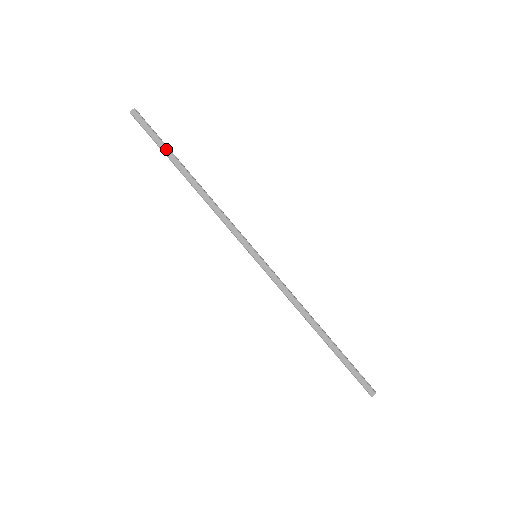
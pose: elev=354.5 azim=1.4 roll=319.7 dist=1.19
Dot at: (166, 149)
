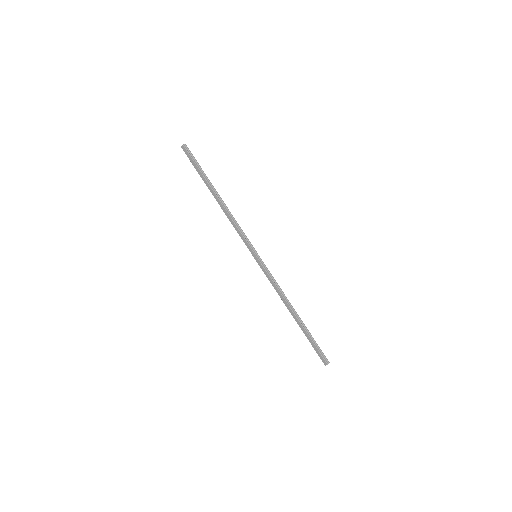
Dot at: (202, 175)
